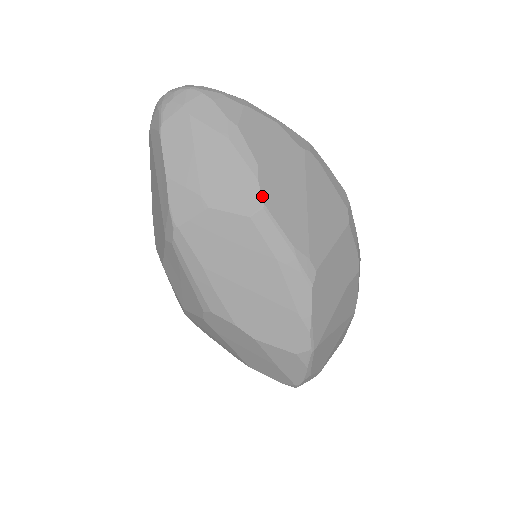
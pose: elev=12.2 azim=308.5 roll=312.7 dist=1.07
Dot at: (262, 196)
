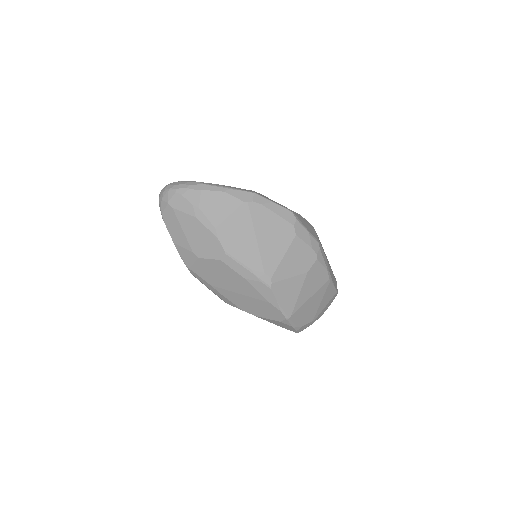
Dot at: (223, 247)
